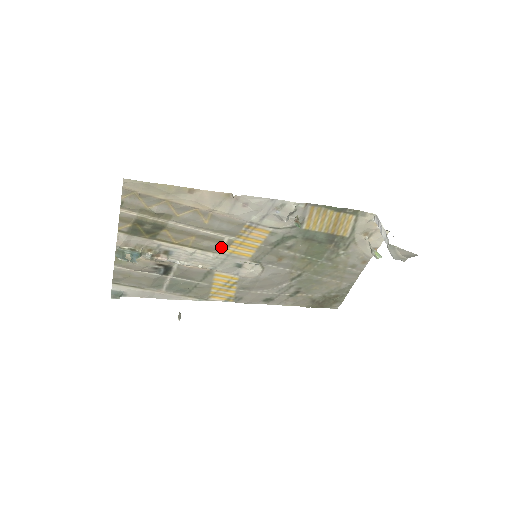
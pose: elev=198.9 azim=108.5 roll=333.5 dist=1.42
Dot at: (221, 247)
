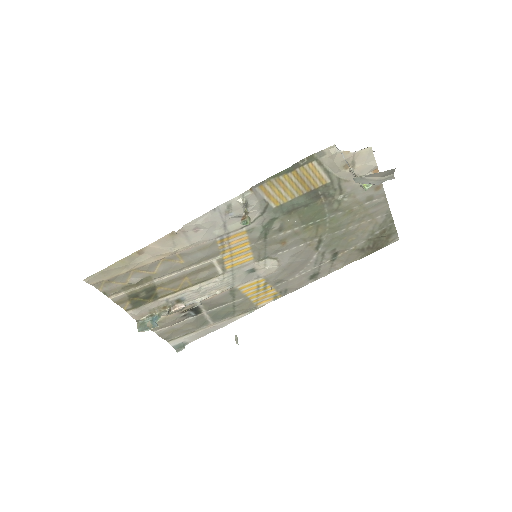
Dot at: (218, 269)
